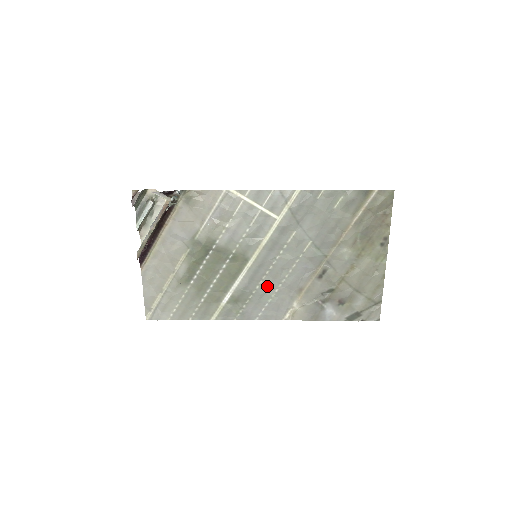
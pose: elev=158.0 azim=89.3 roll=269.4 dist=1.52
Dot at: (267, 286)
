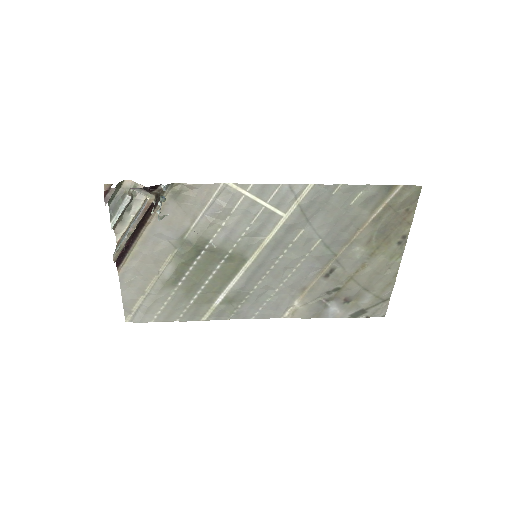
Dot at: (266, 286)
